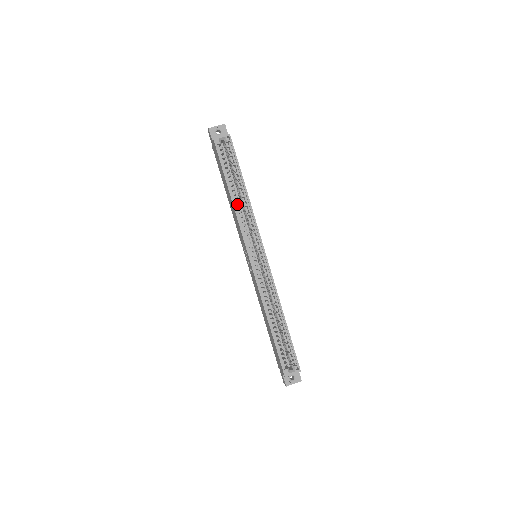
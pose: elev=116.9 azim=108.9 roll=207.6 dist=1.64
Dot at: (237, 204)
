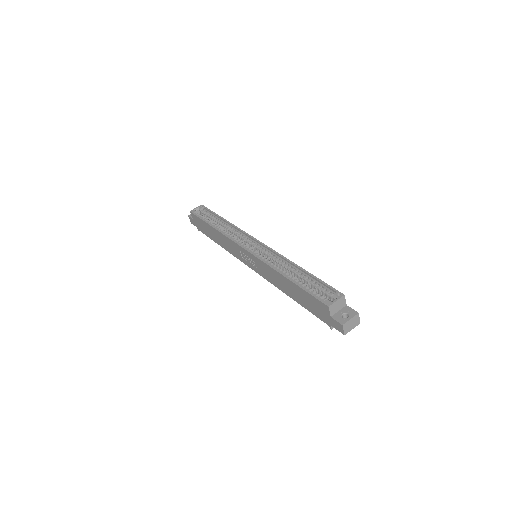
Dot at: occluded
